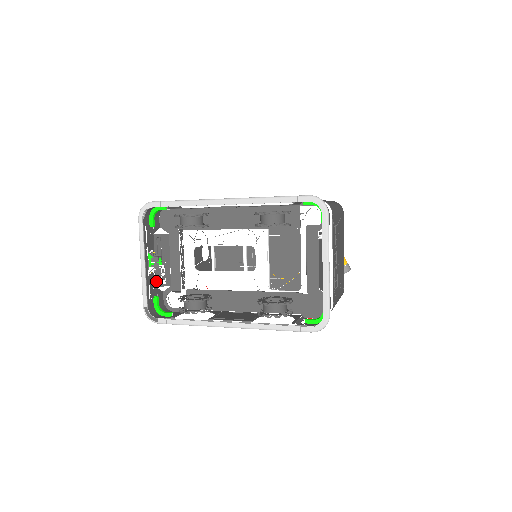
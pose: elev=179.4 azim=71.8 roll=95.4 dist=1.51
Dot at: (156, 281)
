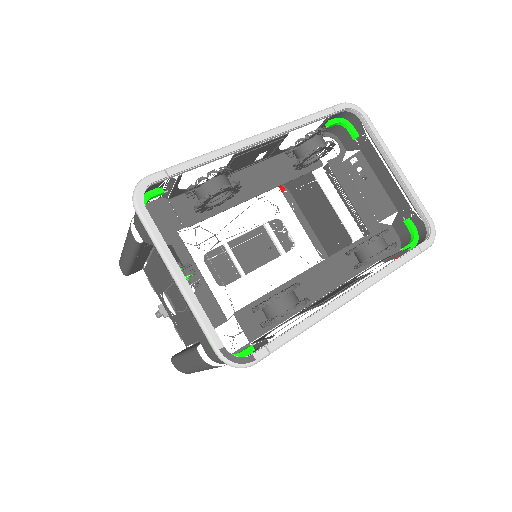
Dot at: (193, 317)
